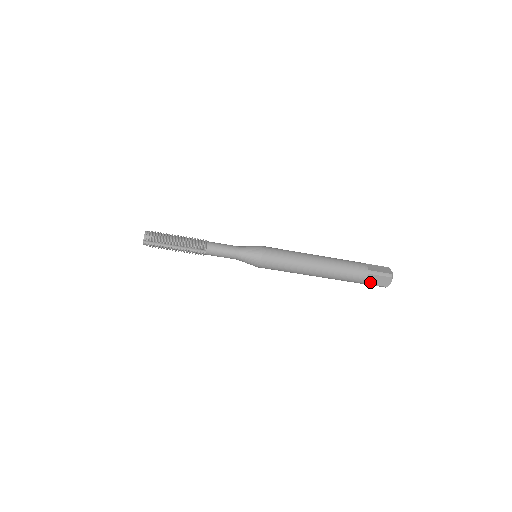
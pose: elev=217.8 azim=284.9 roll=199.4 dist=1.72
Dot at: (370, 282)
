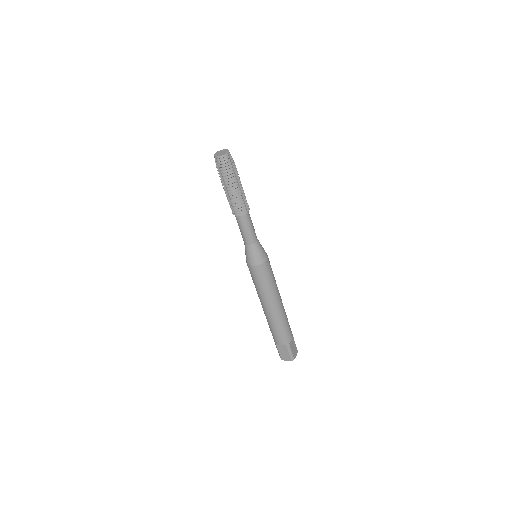
Dot at: (291, 345)
